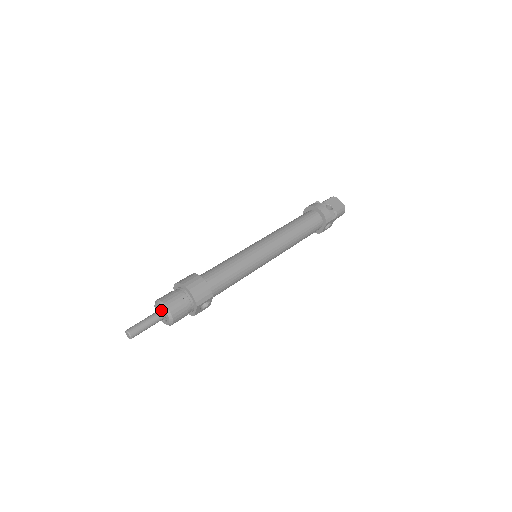
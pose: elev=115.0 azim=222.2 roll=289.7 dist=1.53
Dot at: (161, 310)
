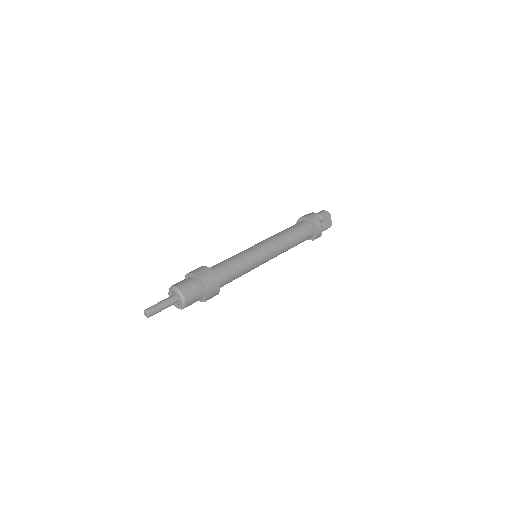
Dot at: (177, 297)
